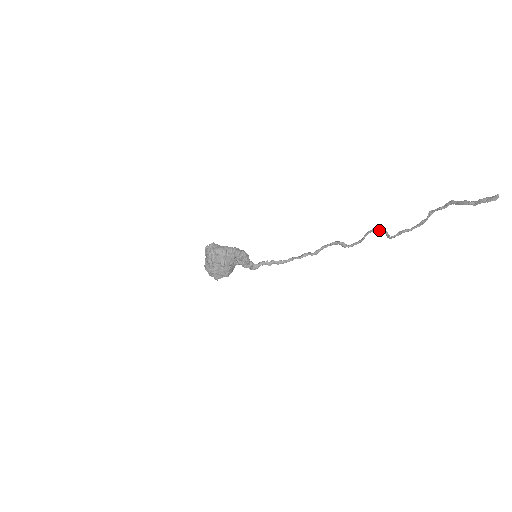
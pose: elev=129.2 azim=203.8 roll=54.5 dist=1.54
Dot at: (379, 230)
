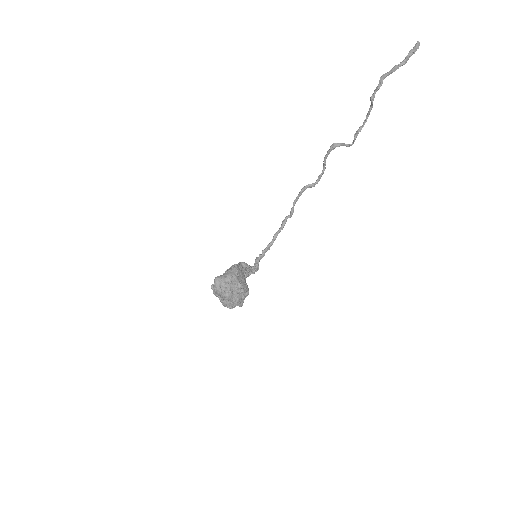
Dot at: occluded
